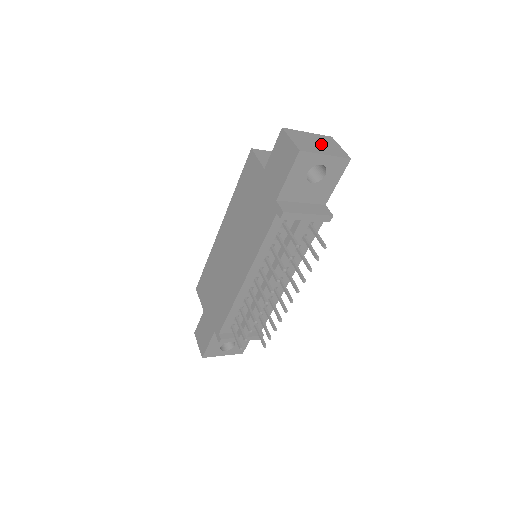
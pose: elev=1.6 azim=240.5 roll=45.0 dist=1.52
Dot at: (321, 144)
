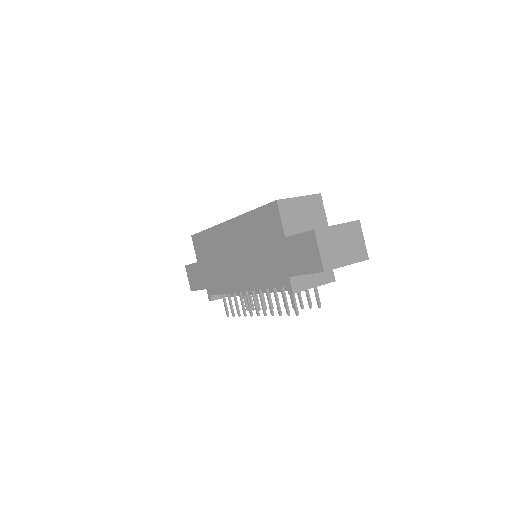
Dot at: (346, 245)
